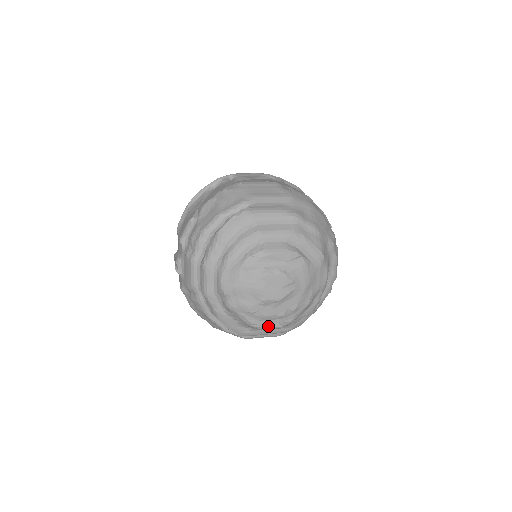
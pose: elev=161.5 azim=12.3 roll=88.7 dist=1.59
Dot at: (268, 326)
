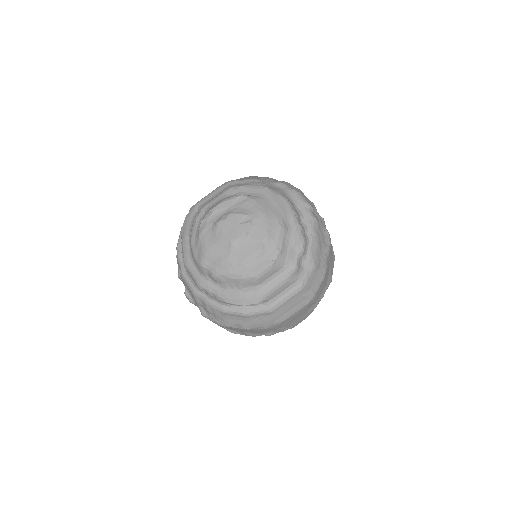
Dot at: (258, 268)
